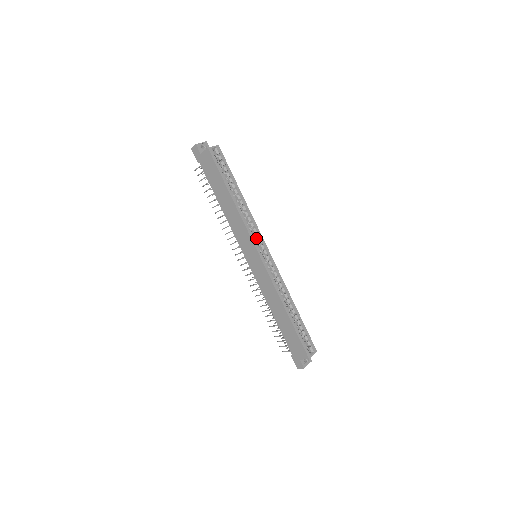
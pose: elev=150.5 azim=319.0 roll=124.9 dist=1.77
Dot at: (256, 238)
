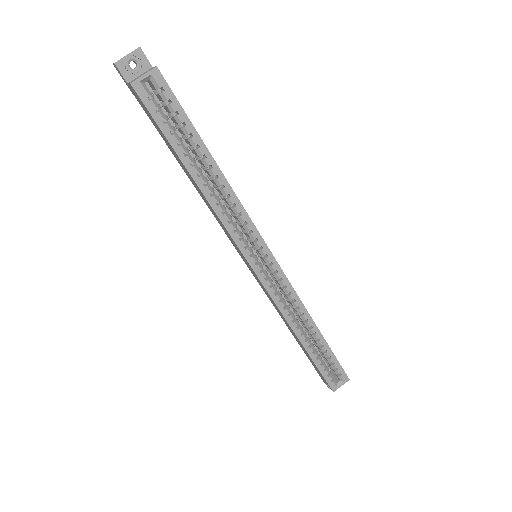
Dot at: (250, 238)
